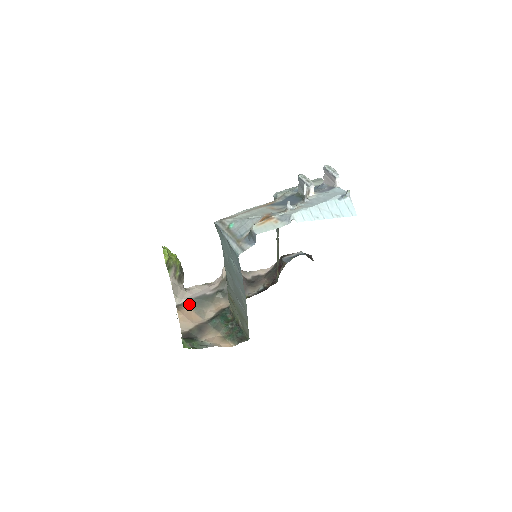
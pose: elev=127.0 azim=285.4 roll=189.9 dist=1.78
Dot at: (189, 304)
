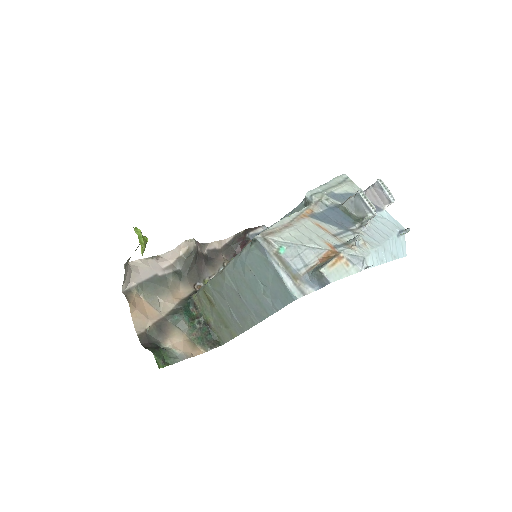
Dot at: (138, 290)
